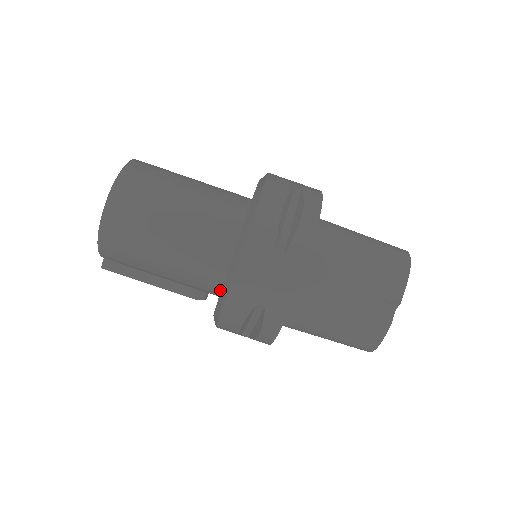
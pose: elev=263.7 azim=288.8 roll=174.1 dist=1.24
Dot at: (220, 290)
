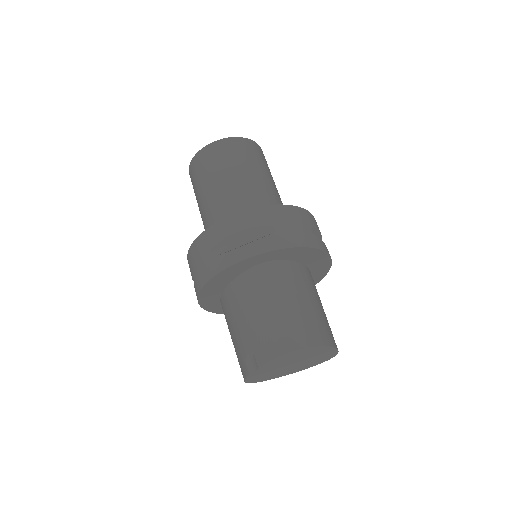
Dot at: occluded
